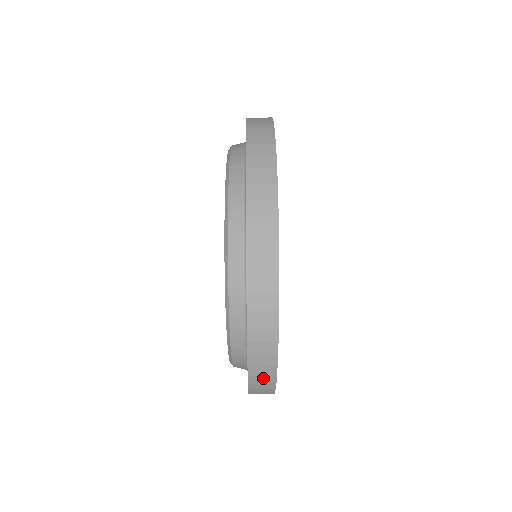
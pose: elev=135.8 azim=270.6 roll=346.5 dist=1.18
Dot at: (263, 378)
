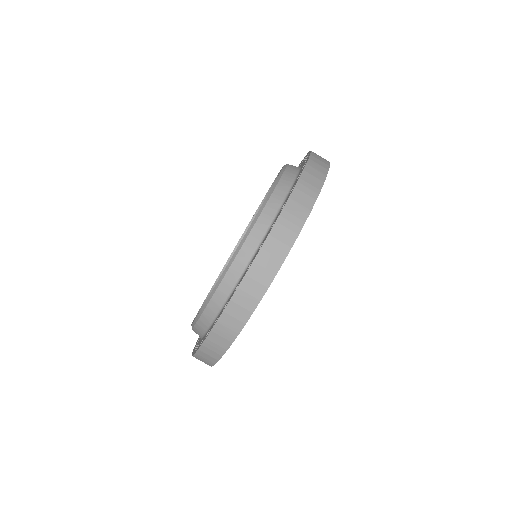
Dot at: occluded
